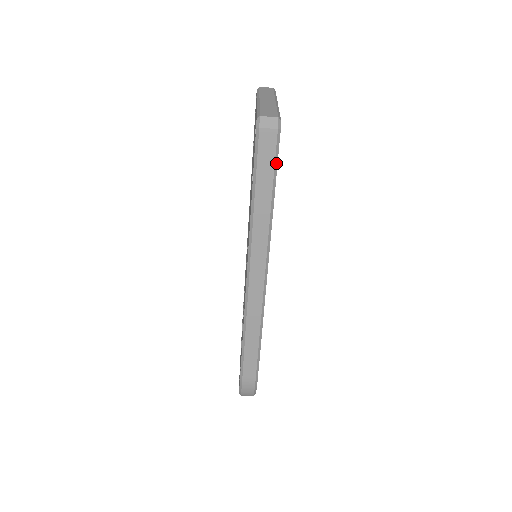
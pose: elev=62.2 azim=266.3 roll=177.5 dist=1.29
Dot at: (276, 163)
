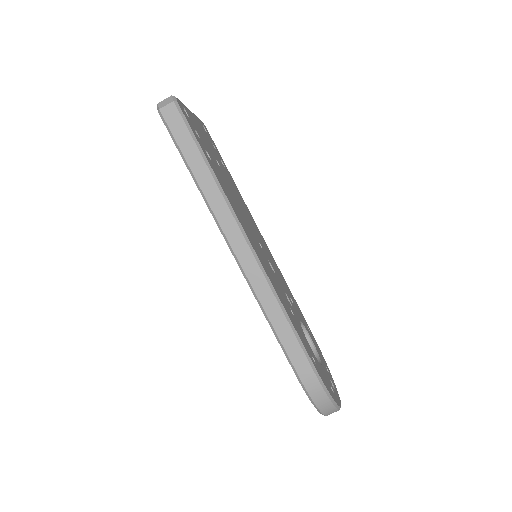
Dot at: (190, 130)
